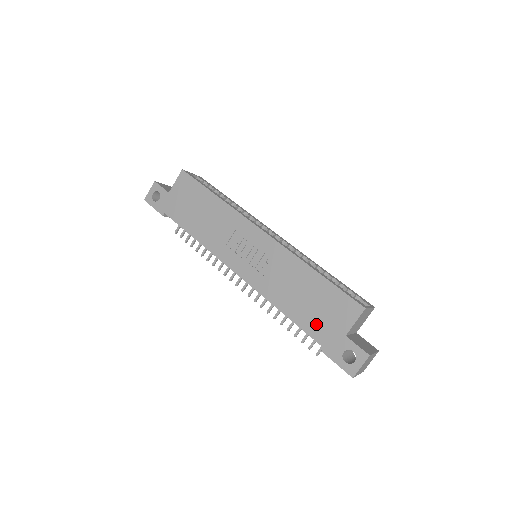
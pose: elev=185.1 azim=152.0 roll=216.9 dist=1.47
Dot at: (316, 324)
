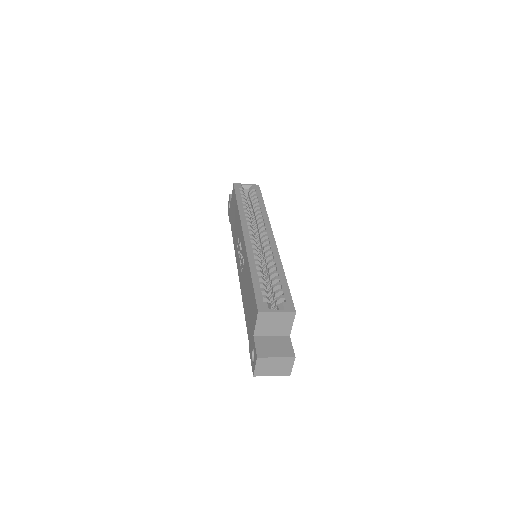
Dot at: (248, 322)
